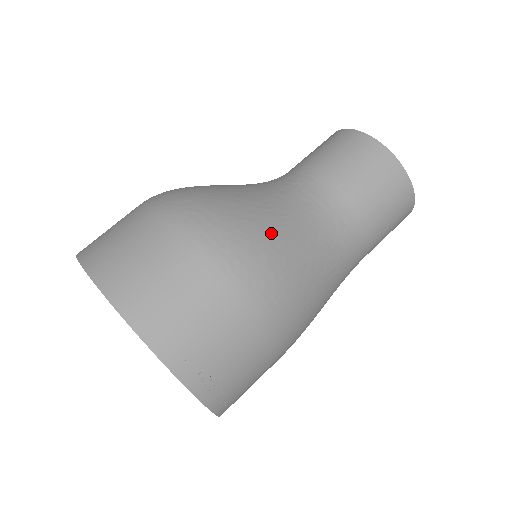
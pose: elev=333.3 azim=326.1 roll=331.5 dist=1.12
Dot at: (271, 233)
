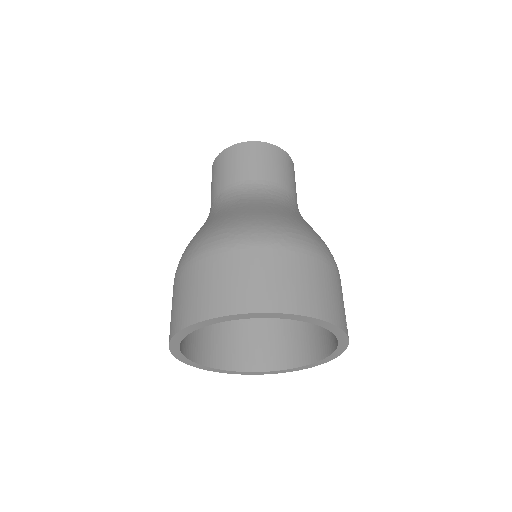
Dot at: (309, 227)
